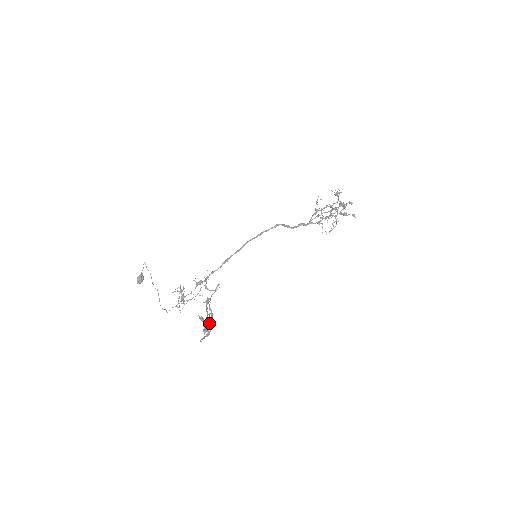
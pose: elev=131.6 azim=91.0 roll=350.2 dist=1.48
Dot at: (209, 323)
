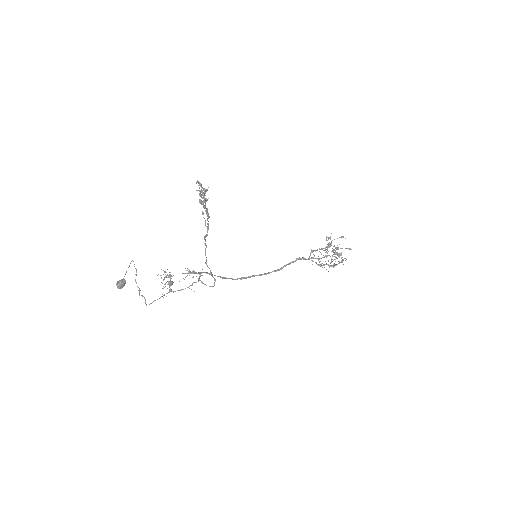
Dot at: occluded
